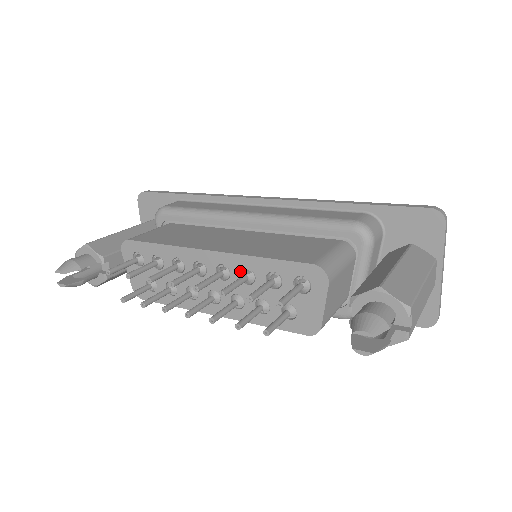
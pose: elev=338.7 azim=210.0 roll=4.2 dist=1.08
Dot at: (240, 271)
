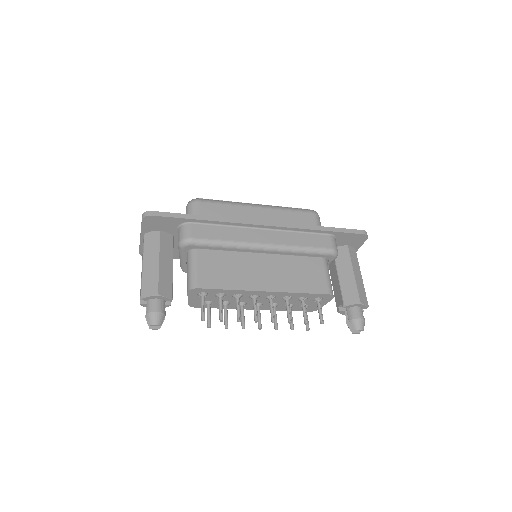
Dot at: (283, 297)
